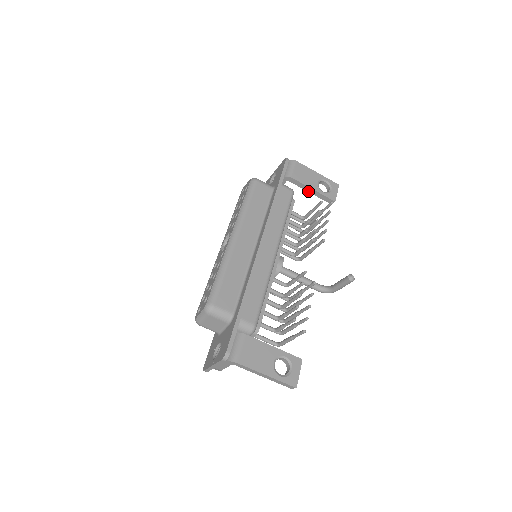
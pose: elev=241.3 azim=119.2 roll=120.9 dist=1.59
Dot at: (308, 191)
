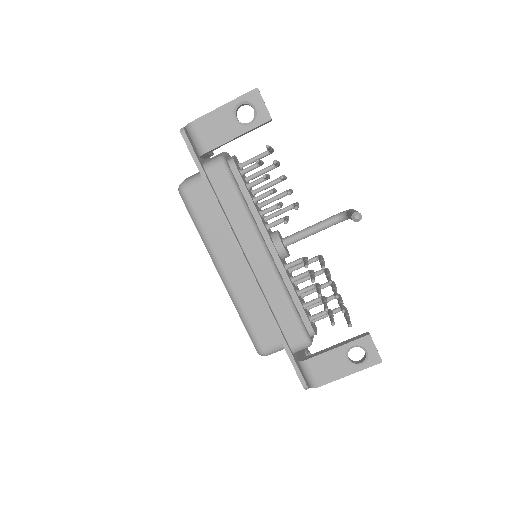
Dot at: occluded
